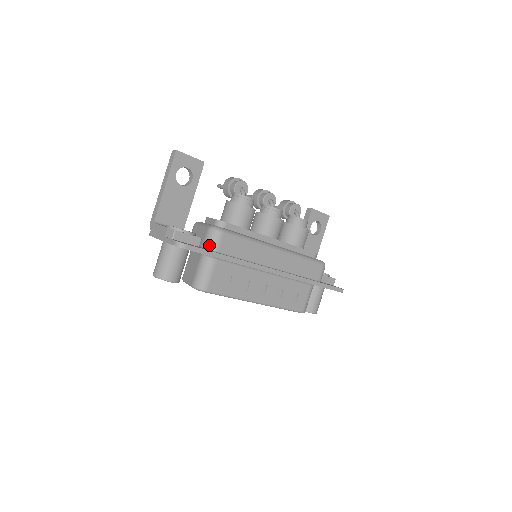
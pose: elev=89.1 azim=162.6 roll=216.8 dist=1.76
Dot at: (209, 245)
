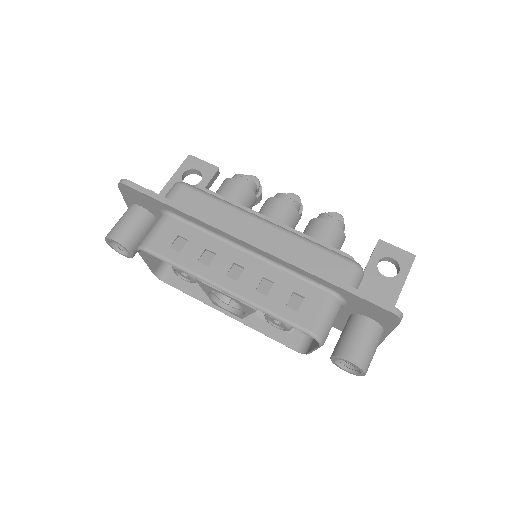
Dot at: occluded
